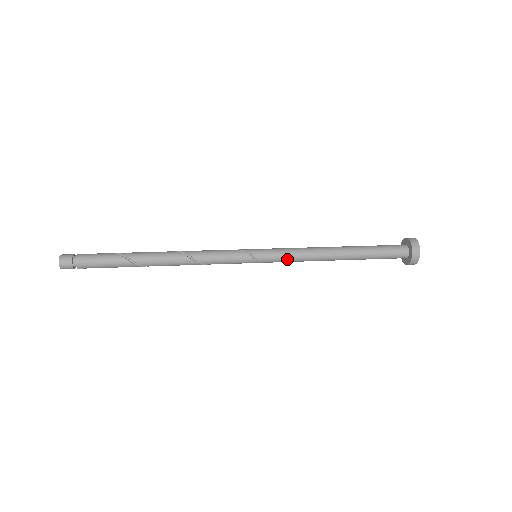
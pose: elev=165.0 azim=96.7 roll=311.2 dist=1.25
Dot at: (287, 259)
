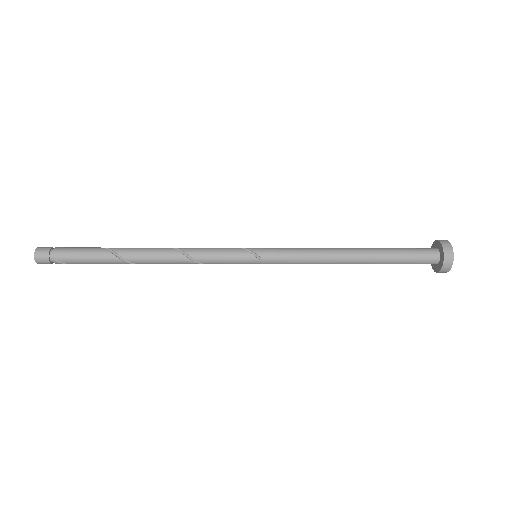
Dot at: (292, 257)
